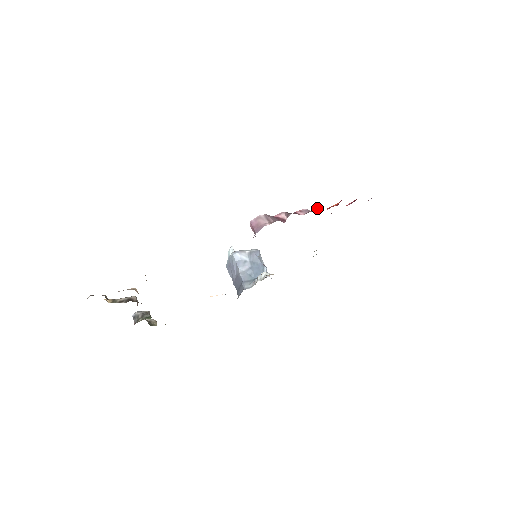
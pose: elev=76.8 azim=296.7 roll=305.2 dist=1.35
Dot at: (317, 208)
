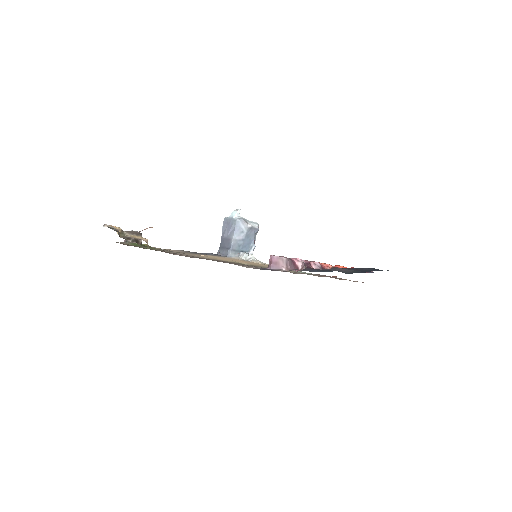
Dot at: (327, 264)
